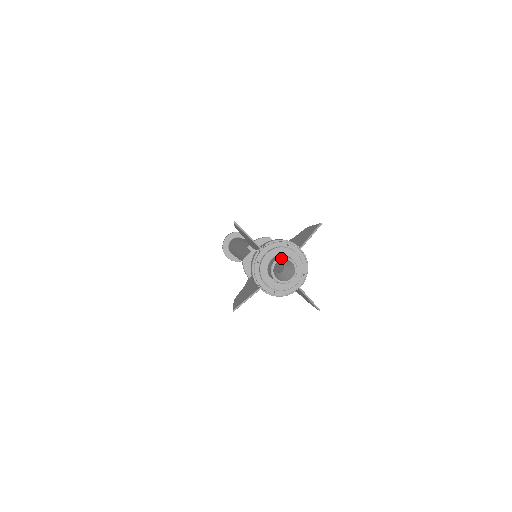
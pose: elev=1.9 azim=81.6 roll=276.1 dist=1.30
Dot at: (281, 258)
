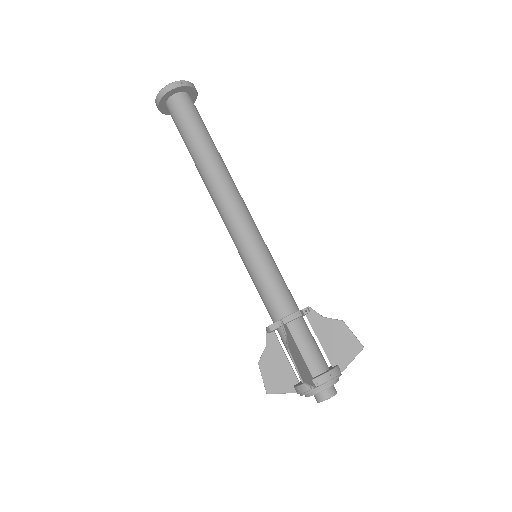
Dot at: occluded
